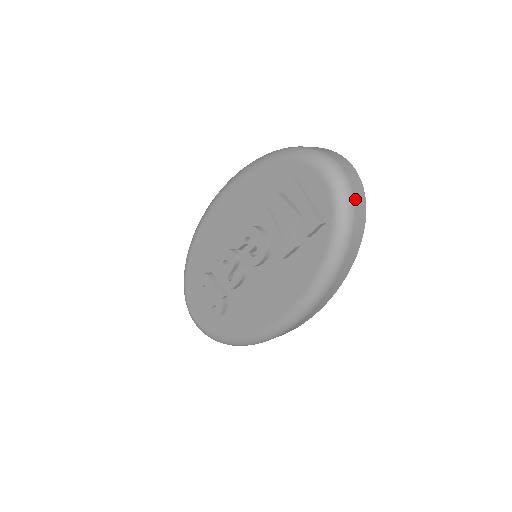
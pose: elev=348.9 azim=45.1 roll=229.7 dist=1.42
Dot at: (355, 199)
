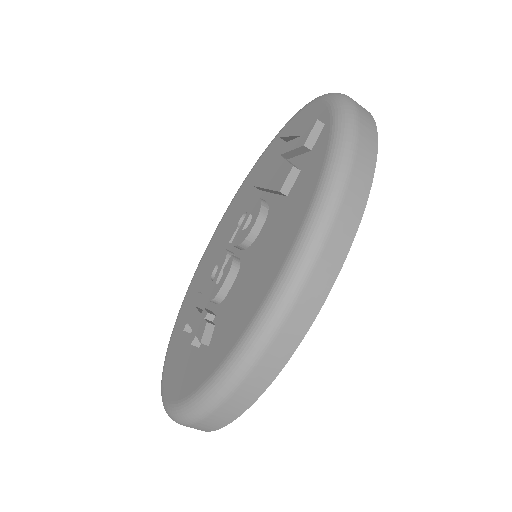
Dot at: (355, 102)
